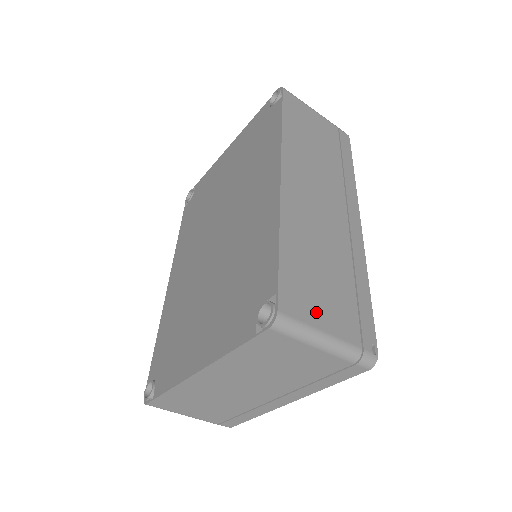
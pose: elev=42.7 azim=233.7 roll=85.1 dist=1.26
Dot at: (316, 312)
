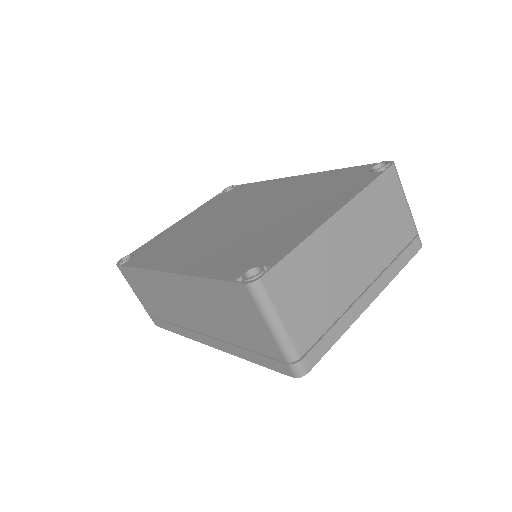
Dot at: occluded
